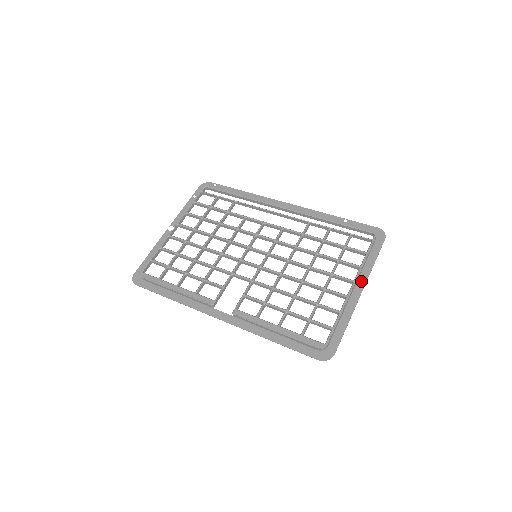
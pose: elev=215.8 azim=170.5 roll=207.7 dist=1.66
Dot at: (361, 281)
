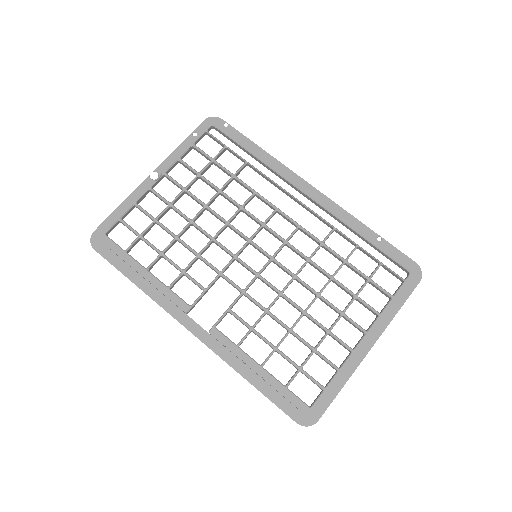
Dot at: (375, 333)
